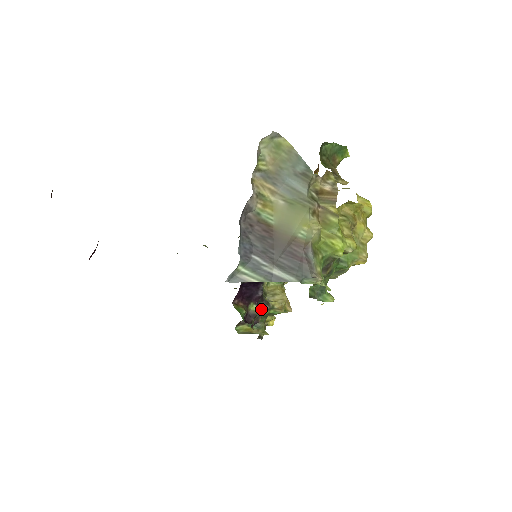
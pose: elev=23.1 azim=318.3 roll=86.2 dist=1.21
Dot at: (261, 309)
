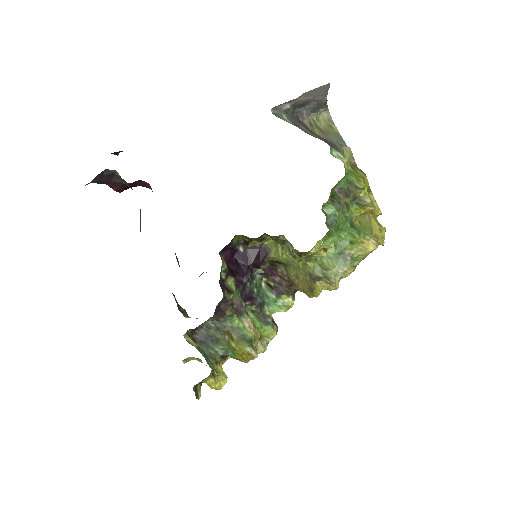
Dot at: (236, 298)
